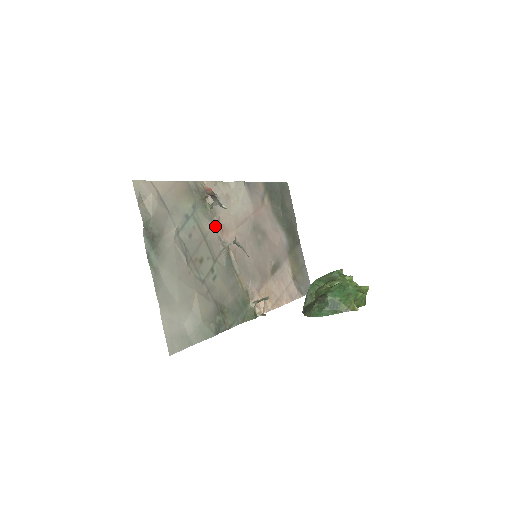
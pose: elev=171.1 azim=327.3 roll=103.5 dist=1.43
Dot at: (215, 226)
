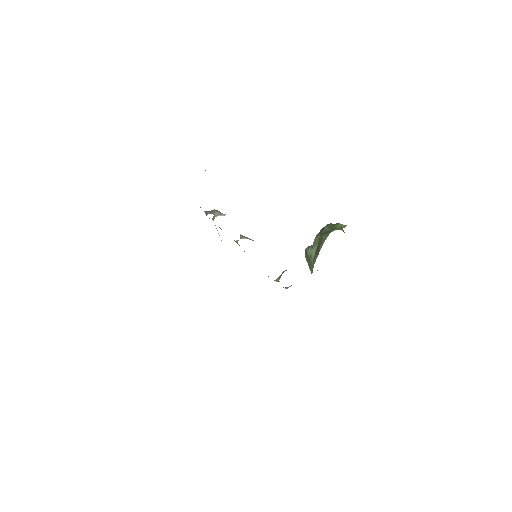
Dot at: occluded
